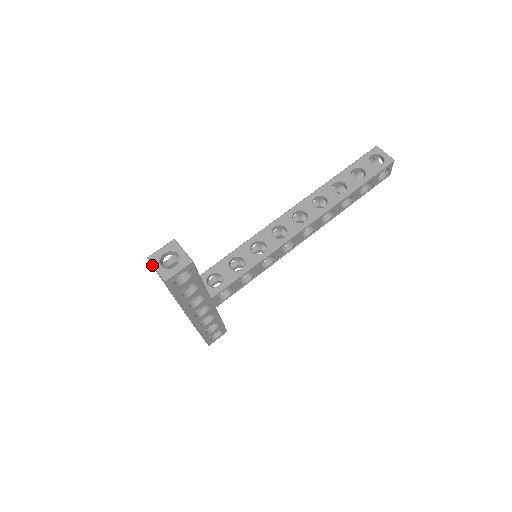
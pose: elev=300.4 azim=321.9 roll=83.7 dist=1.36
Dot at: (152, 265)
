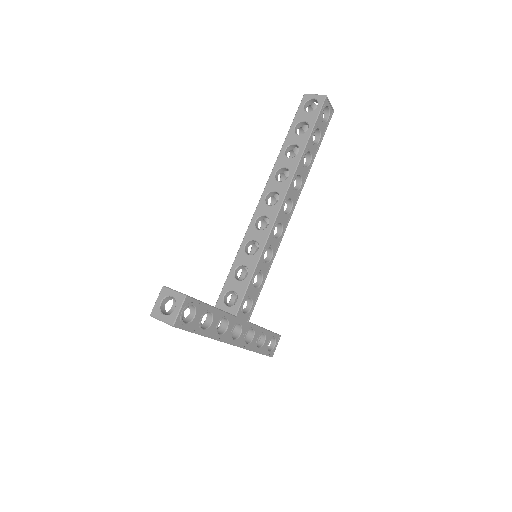
Dot at: occluded
